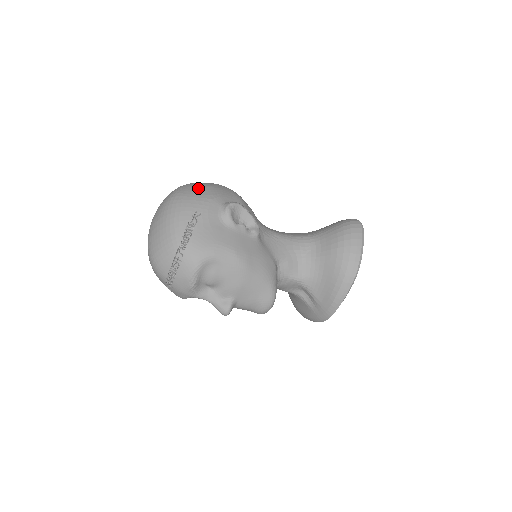
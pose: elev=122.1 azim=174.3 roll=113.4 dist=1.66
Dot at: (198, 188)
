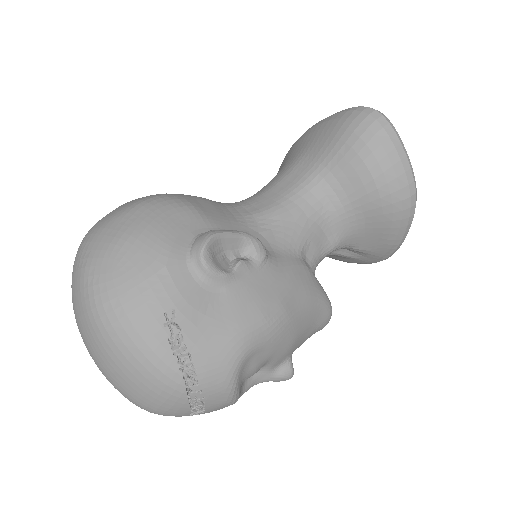
Dot at: (123, 257)
